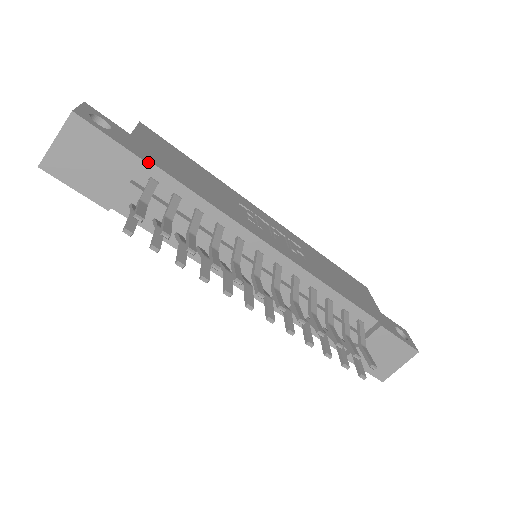
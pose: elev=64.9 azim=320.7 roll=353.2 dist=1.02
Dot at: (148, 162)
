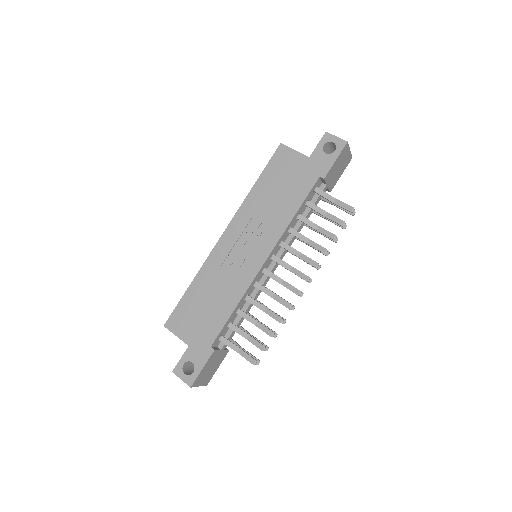
Dot at: (212, 345)
